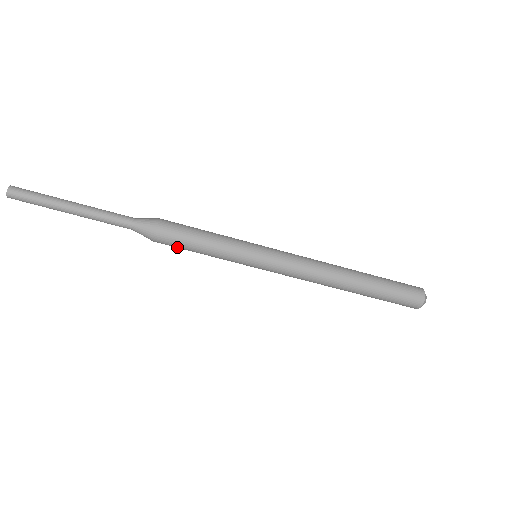
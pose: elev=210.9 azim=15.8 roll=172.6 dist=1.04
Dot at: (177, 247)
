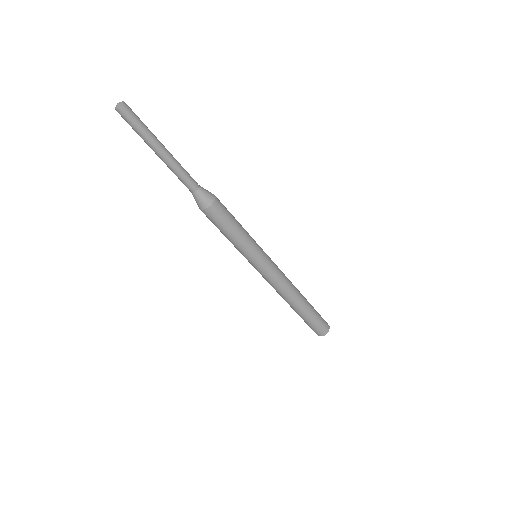
Dot at: (218, 222)
